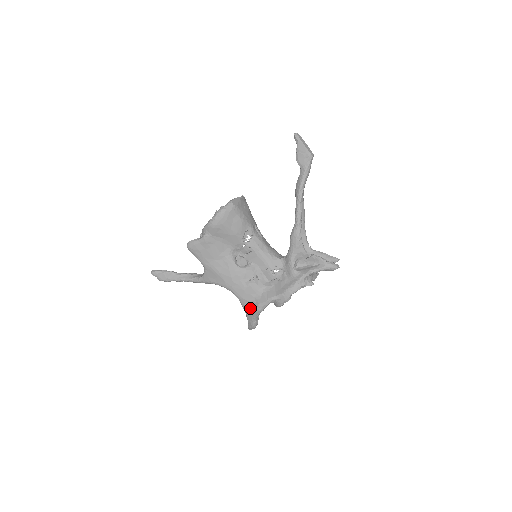
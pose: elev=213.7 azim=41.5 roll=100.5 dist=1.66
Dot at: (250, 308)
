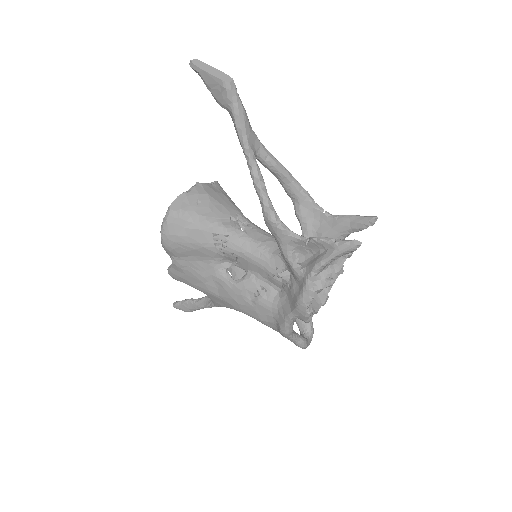
Dot at: (277, 330)
